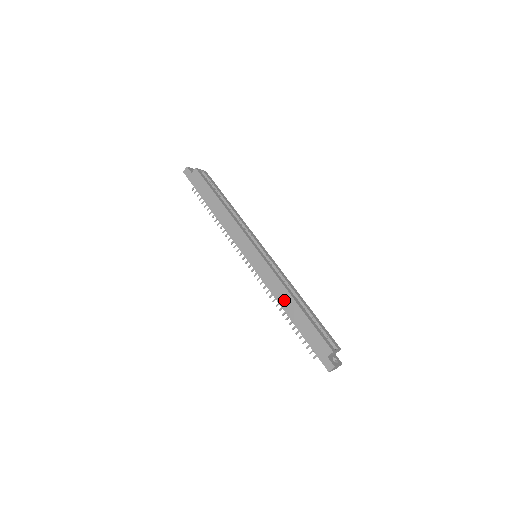
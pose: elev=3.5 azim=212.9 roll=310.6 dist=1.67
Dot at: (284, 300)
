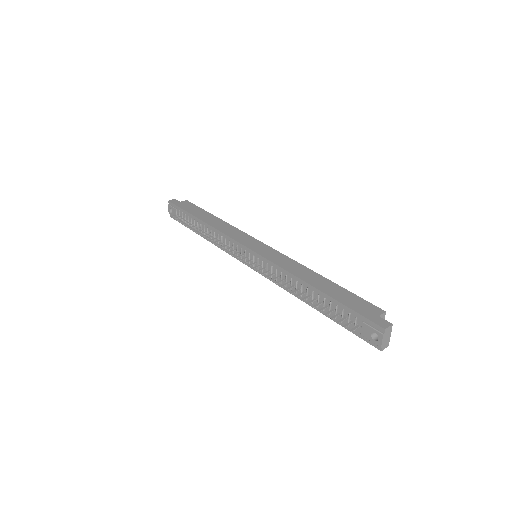
Dot at: (305, 274)
